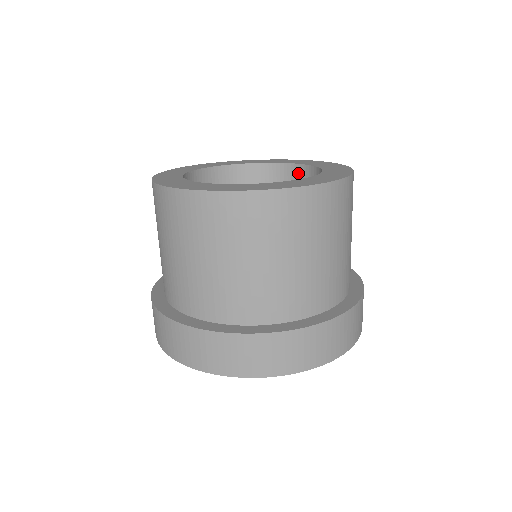
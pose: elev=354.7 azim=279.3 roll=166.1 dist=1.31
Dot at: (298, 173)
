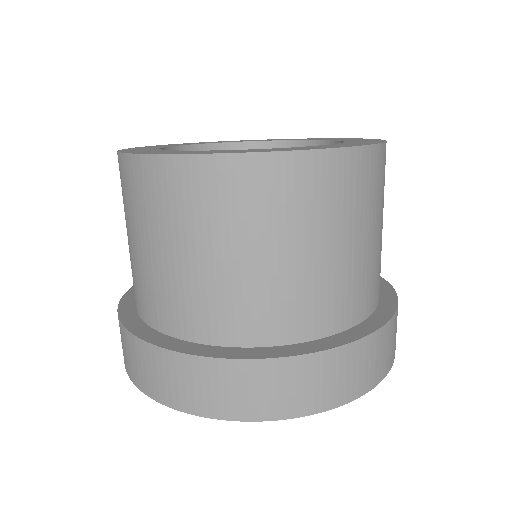
Dot at: occluded
